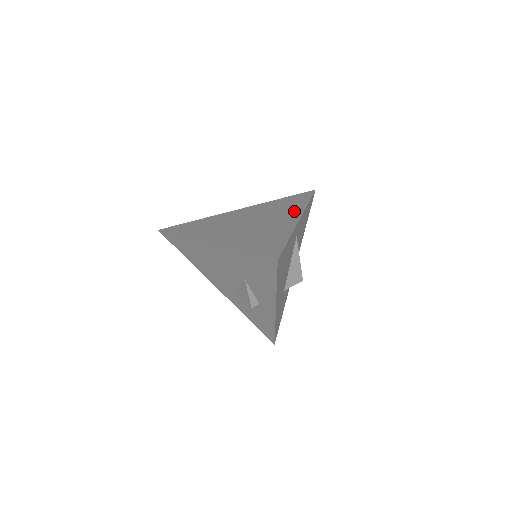
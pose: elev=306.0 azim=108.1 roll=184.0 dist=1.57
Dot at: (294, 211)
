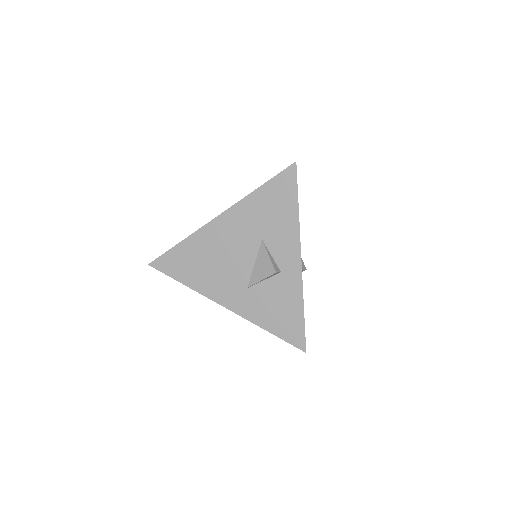
Dot at: occluded
